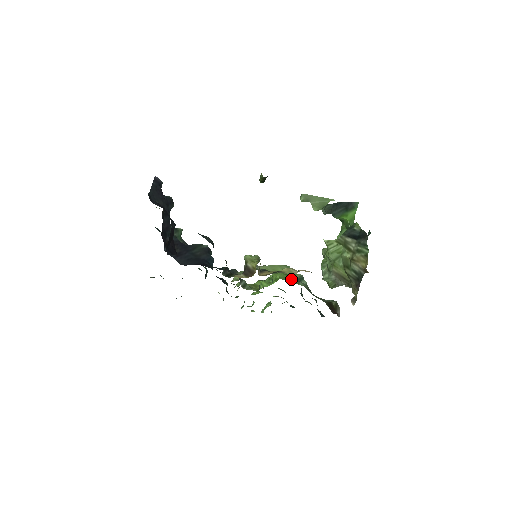
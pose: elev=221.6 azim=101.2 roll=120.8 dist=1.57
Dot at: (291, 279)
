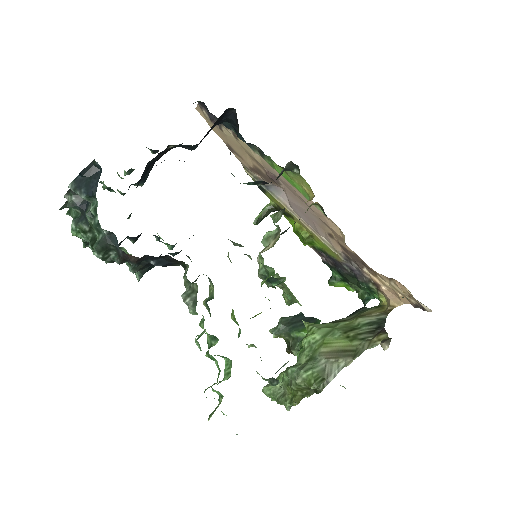
Dot at: occluded
